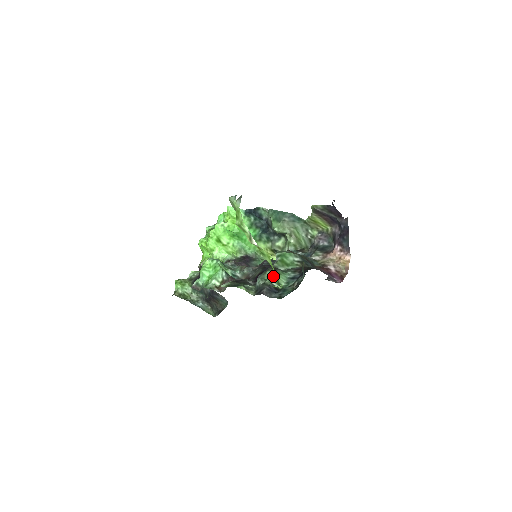
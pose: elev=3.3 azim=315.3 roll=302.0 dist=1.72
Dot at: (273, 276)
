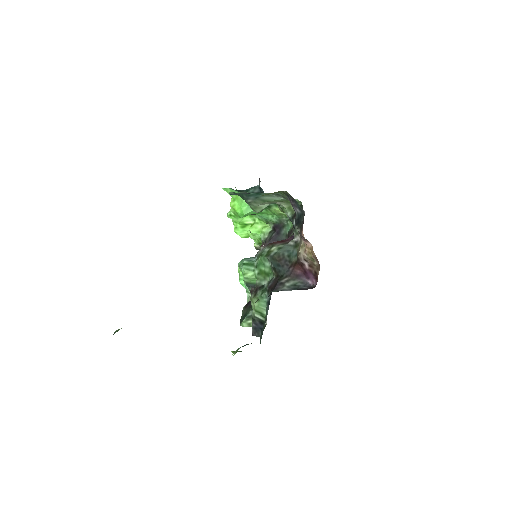
Dot at: (253, 307)
